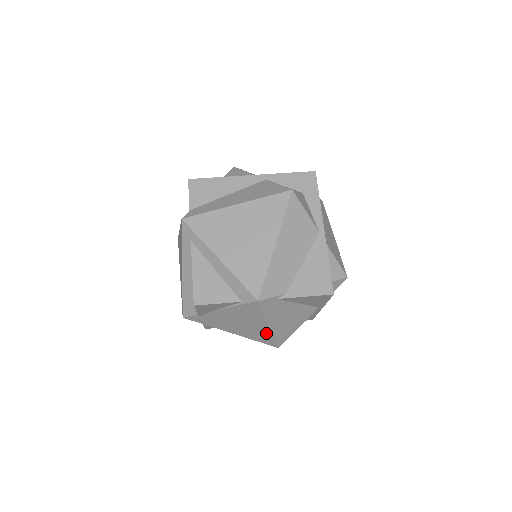
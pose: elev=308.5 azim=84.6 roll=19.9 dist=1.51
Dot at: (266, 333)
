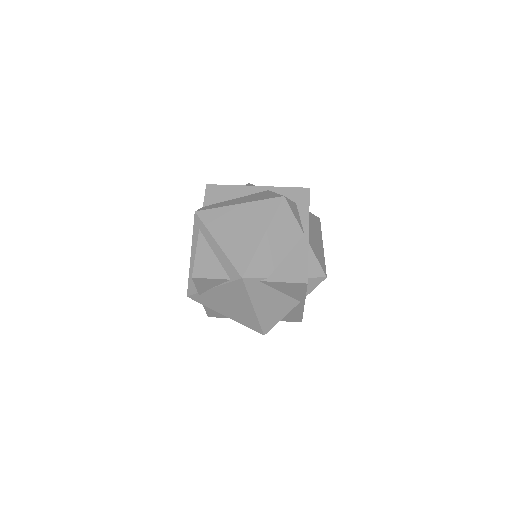
Dot at: (252, 317)
